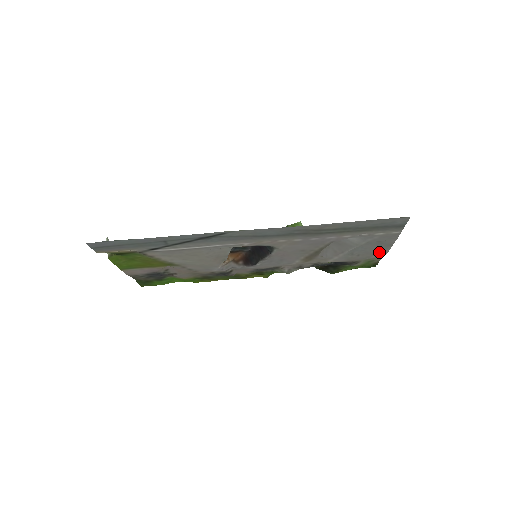
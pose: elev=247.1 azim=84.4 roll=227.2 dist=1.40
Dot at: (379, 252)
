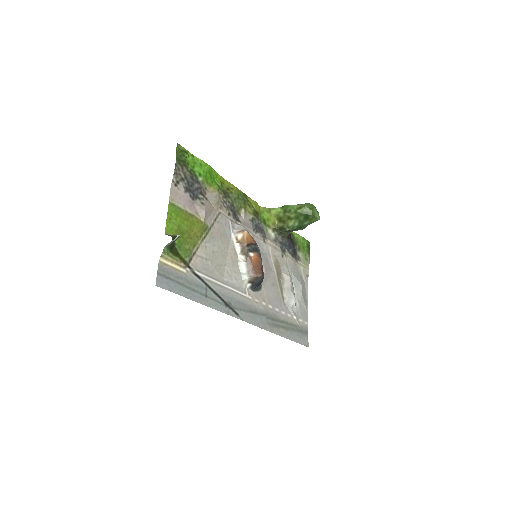
Dot at: (305, 284)
